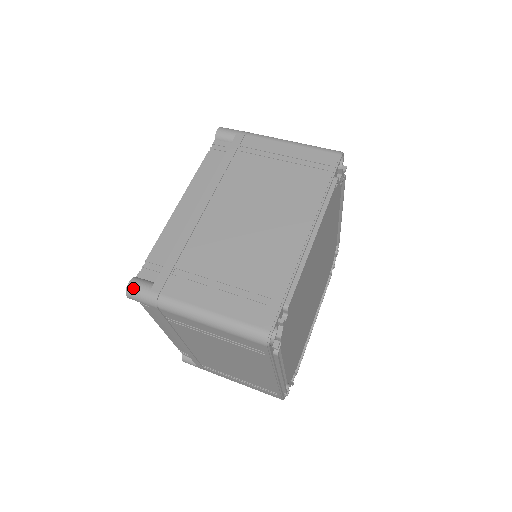
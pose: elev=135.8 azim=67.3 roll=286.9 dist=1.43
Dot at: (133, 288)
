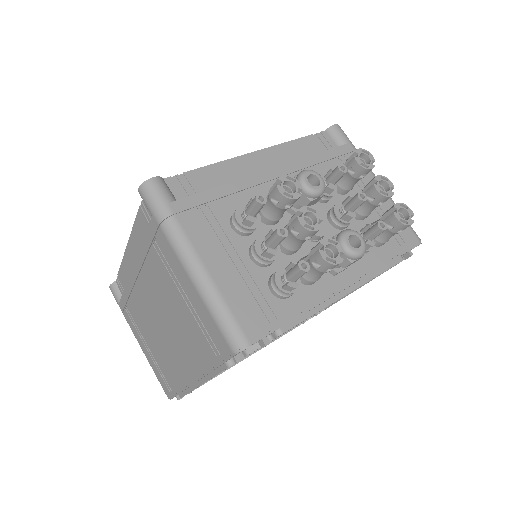
Dot at: (112, 292)
